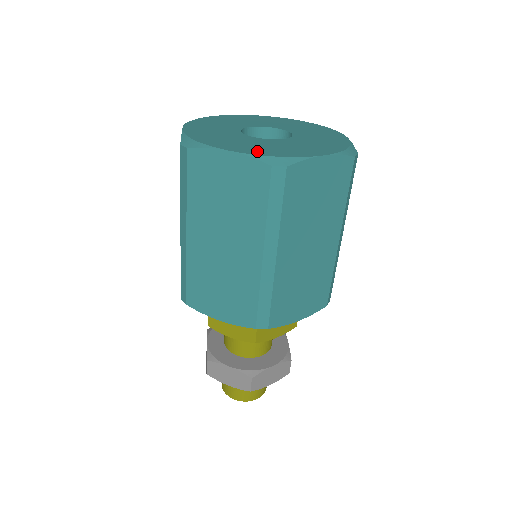
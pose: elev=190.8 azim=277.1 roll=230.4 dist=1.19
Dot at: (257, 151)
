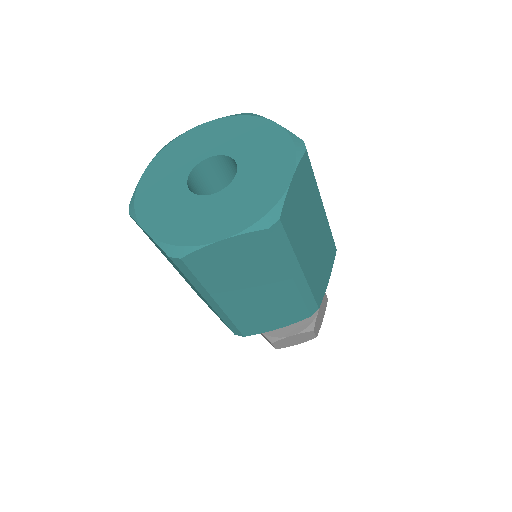
Dot at: (167, 232)
